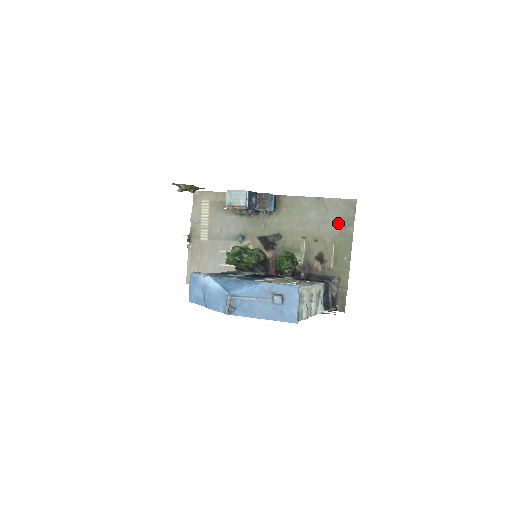
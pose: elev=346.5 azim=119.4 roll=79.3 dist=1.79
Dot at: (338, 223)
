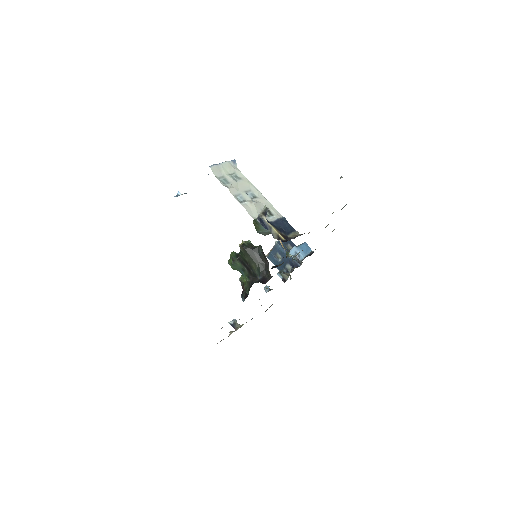
Dot at: occluded
